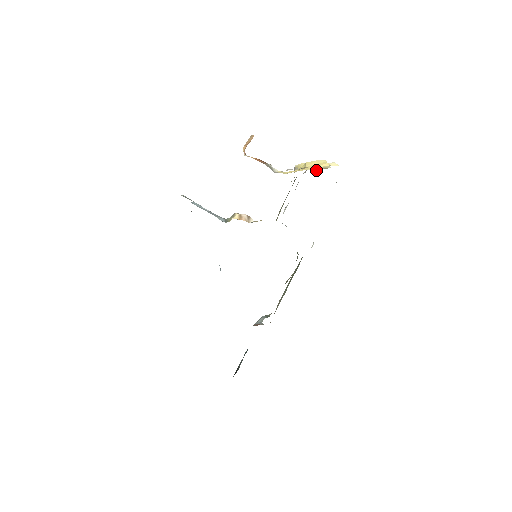
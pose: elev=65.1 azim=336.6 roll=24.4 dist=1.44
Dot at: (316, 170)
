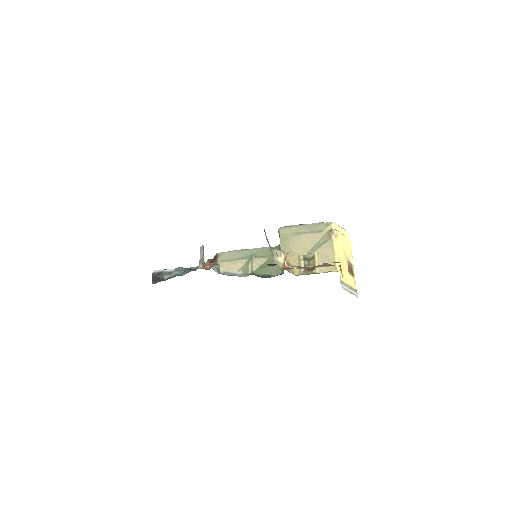
Dot at: (350, 273)
